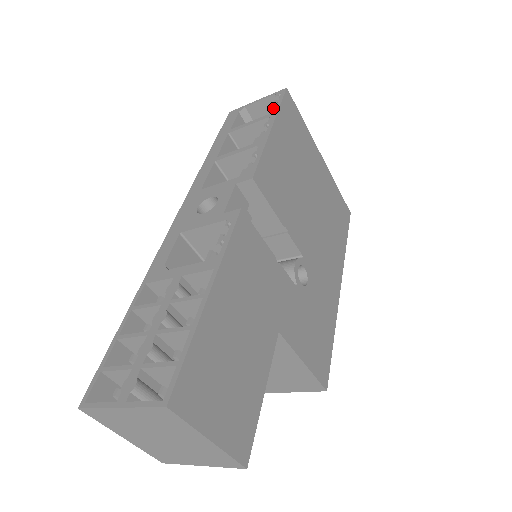
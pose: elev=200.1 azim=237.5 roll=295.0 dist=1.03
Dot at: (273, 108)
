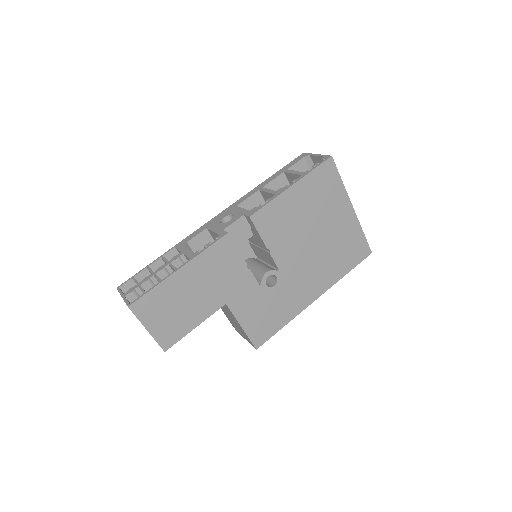
Dot at: occluded
